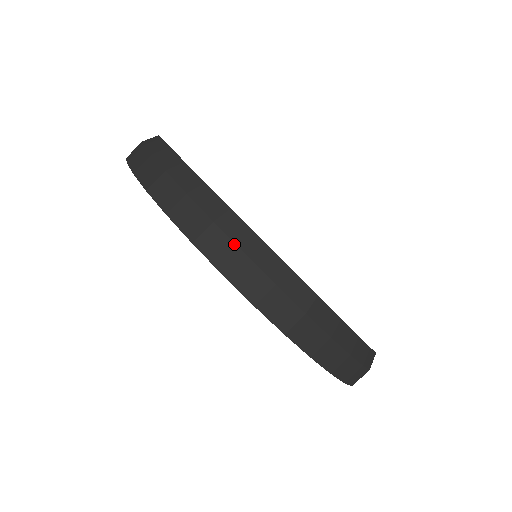
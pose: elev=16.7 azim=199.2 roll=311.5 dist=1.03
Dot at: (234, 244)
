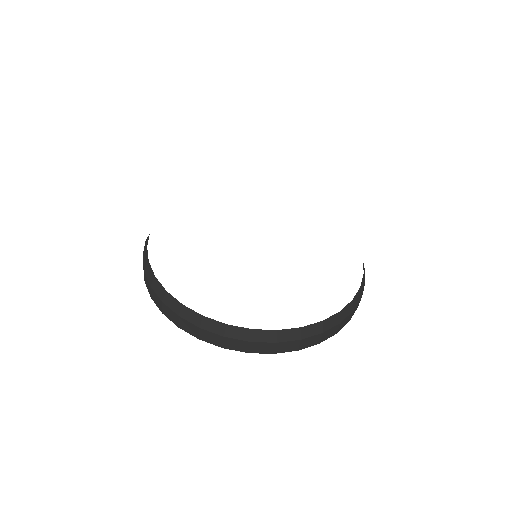
Dot at: (148, 282)
